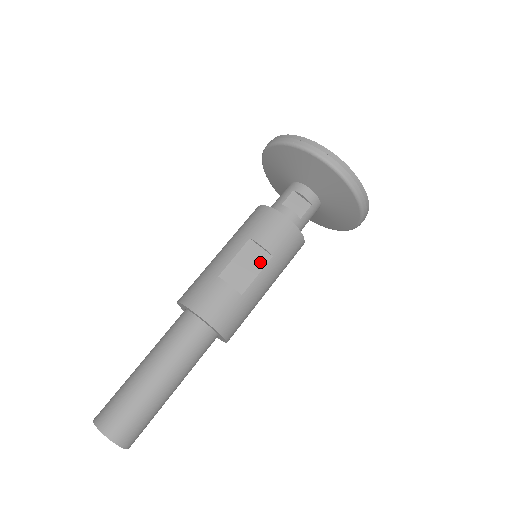
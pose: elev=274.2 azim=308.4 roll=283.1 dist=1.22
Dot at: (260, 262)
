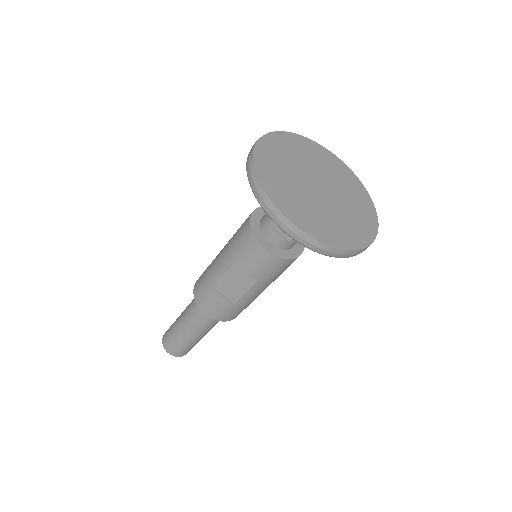
Dot at: (247, 283)
